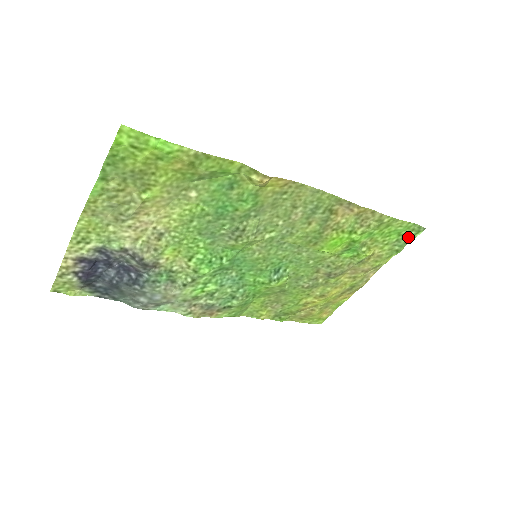
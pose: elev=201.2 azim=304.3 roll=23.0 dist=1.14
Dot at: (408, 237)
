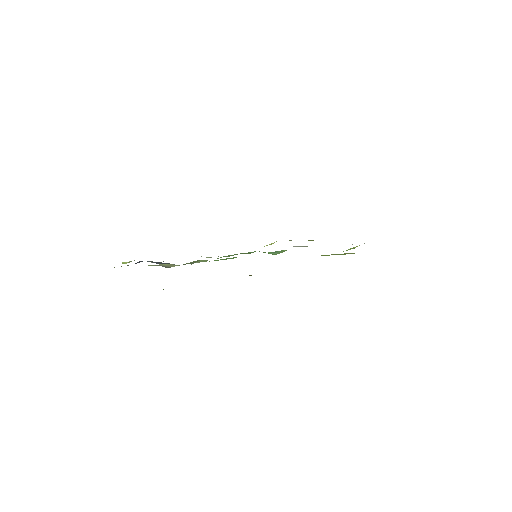
Dot at: occluded
